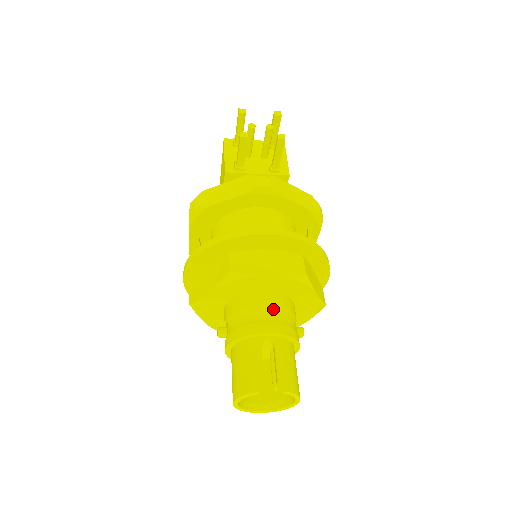
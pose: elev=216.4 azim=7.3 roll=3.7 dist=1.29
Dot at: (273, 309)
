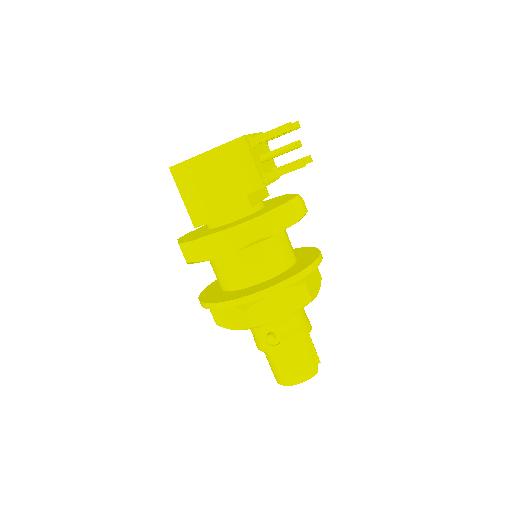
Dot at: (304, 310)
